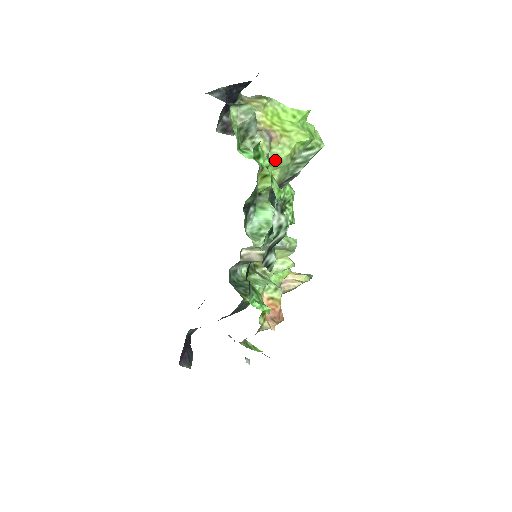
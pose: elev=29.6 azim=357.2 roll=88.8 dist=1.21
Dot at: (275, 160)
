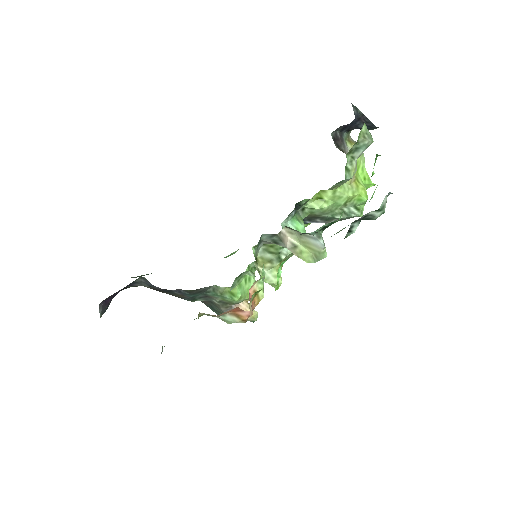
Dot at: (340, 192)
